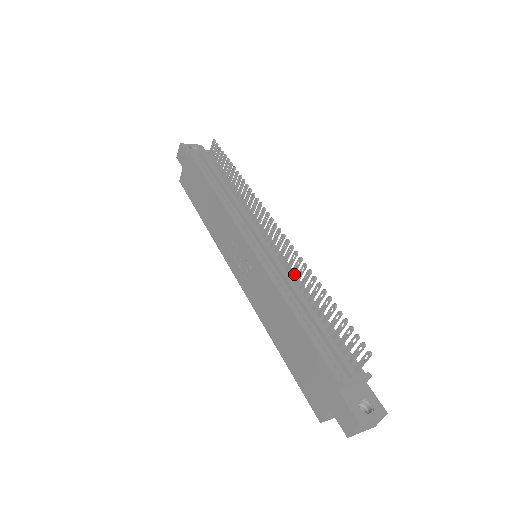
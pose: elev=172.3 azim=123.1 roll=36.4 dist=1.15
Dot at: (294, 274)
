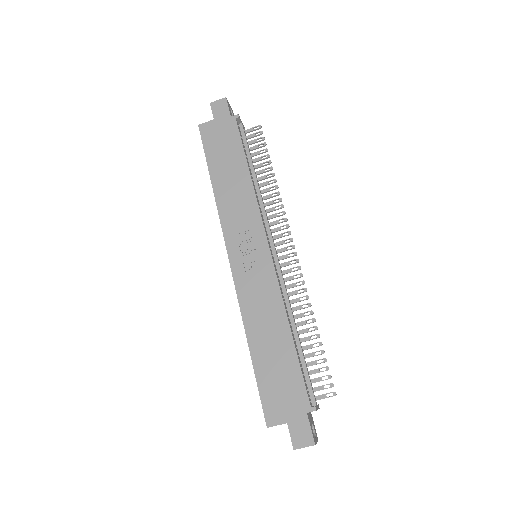
Dot at: occluded
